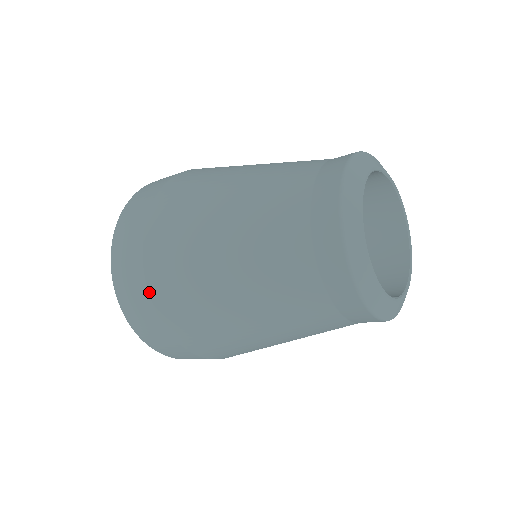
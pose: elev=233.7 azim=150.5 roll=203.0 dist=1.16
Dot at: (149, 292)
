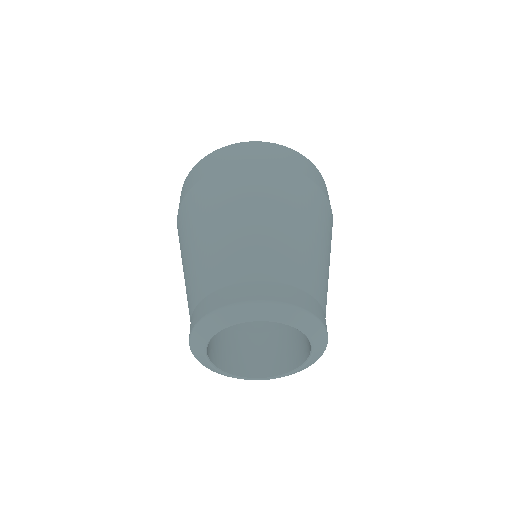
Dot at: occluded
